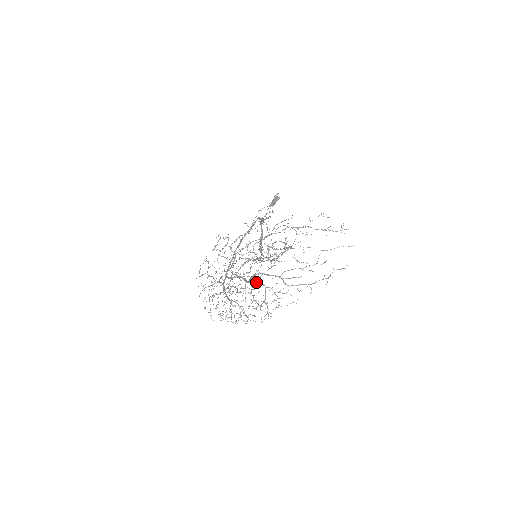
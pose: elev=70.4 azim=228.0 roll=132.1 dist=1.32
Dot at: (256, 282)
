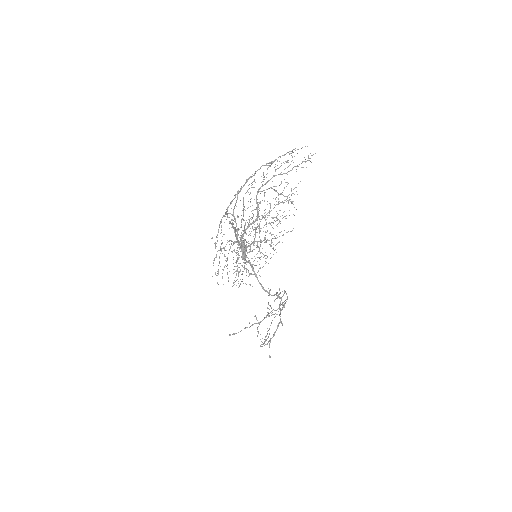
Dot at: occluded
